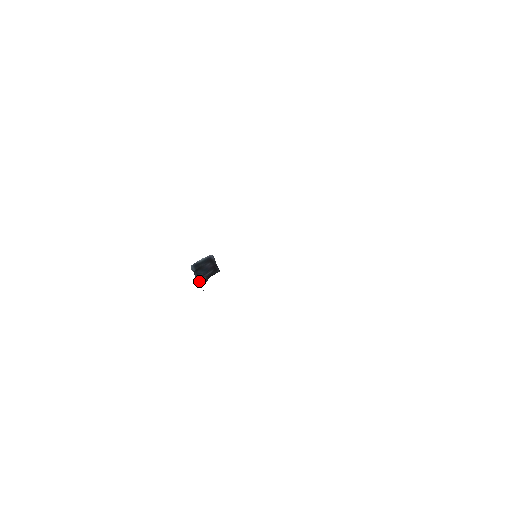
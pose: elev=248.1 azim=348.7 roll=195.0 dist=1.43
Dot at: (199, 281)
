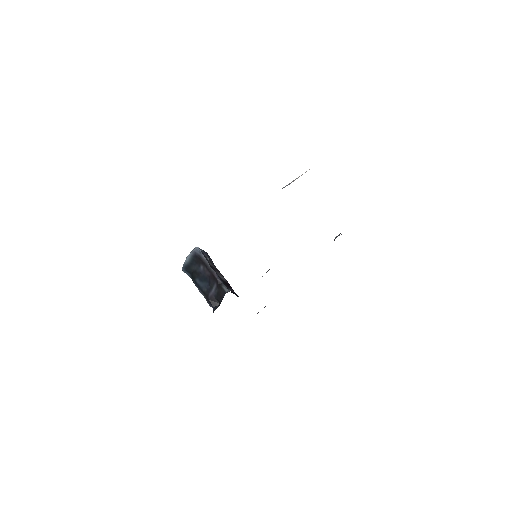
Dot at: (210, 305)
